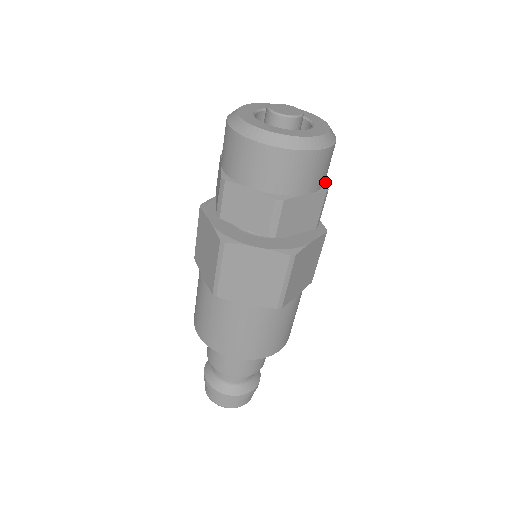
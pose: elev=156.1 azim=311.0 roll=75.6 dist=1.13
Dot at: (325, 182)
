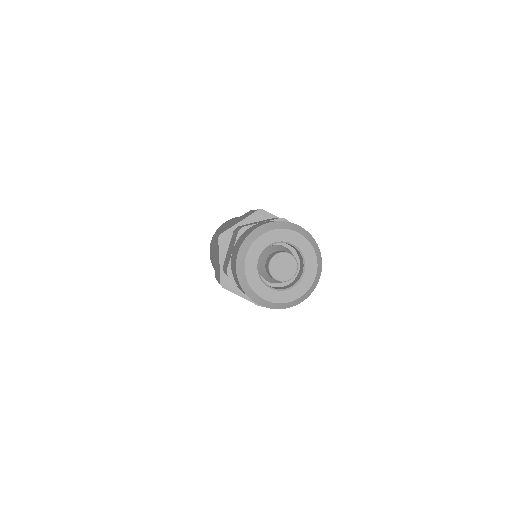
Dot at: occluded
